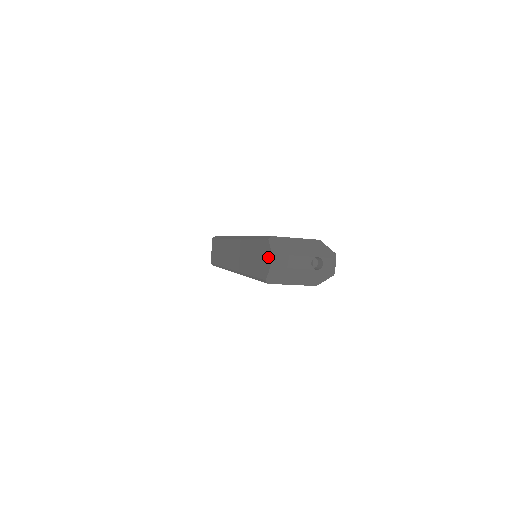
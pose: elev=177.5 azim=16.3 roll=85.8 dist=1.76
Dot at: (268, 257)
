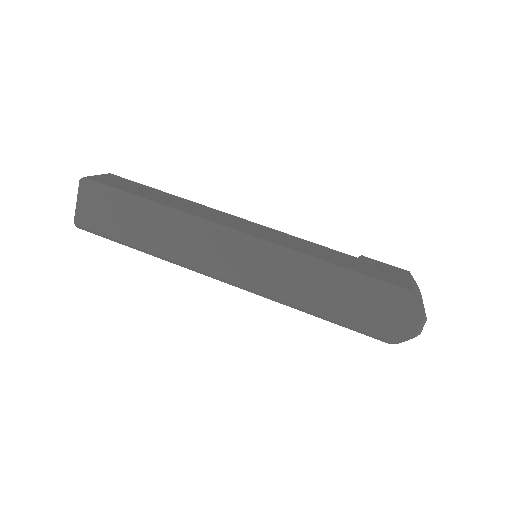
Dot at: (413, 321)
